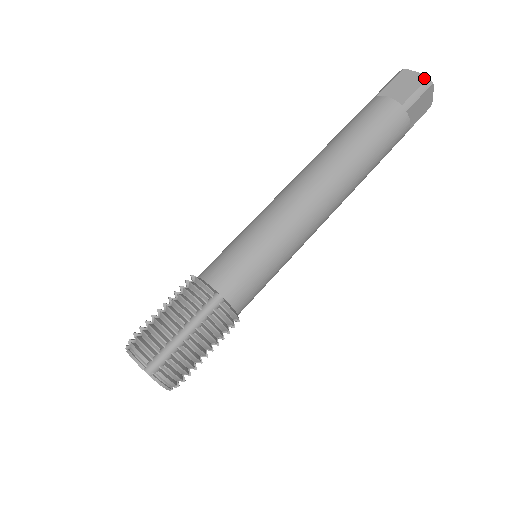
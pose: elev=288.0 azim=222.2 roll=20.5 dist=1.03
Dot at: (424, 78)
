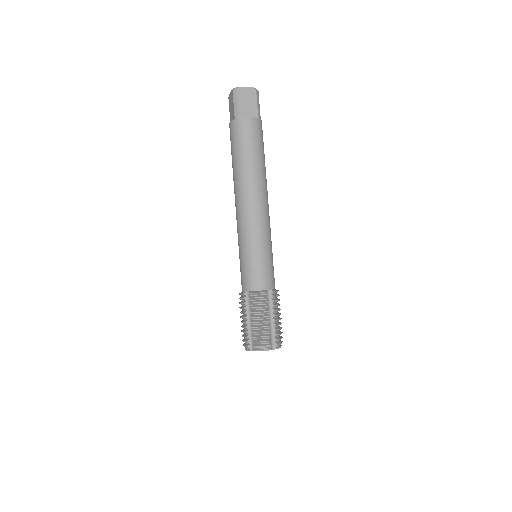
Dot at: (232, 92)
